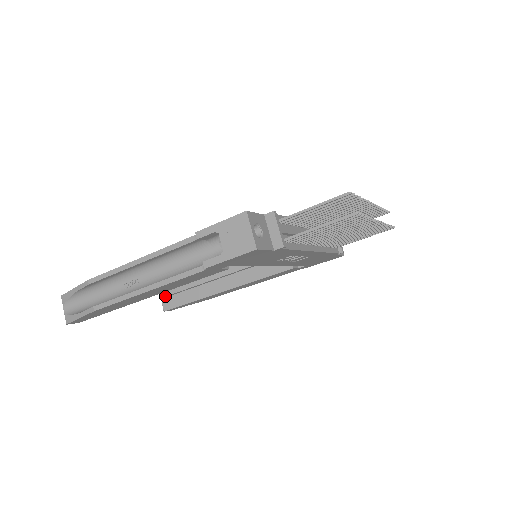
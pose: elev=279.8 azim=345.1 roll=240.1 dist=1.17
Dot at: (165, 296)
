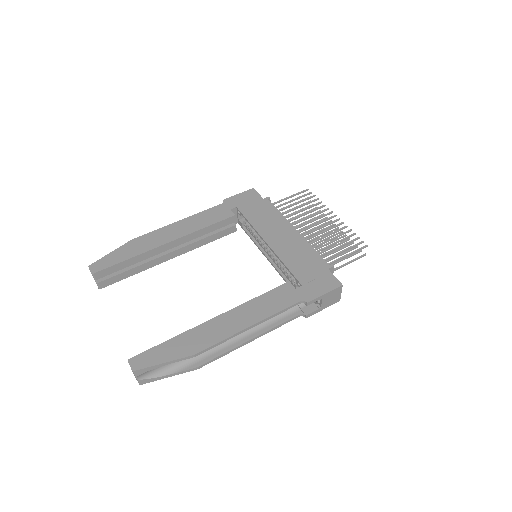
Dot at: (102, 277)
